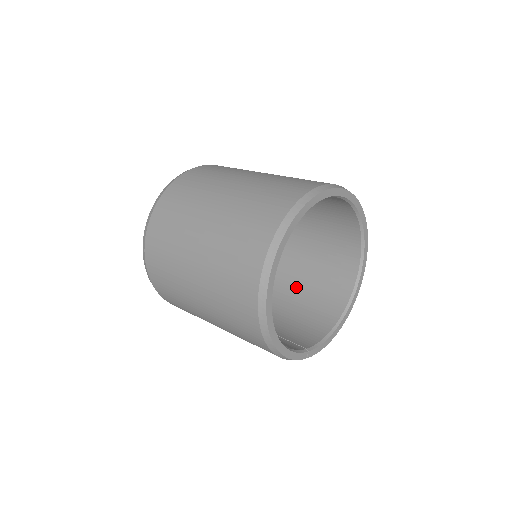
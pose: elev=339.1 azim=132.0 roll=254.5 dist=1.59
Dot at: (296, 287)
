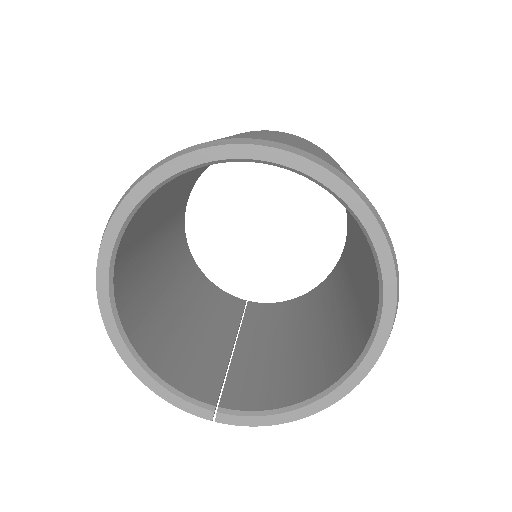
Dot at: (330, 327)
